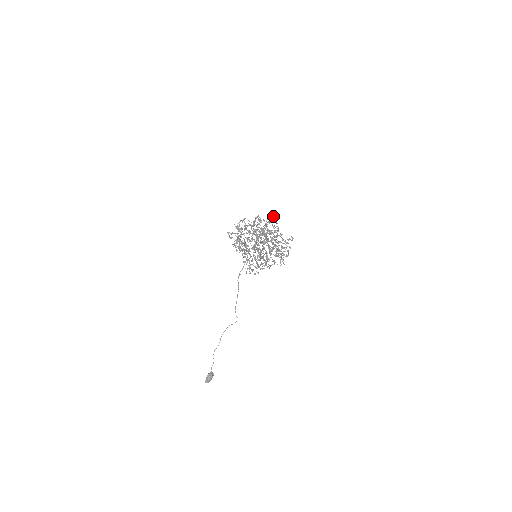
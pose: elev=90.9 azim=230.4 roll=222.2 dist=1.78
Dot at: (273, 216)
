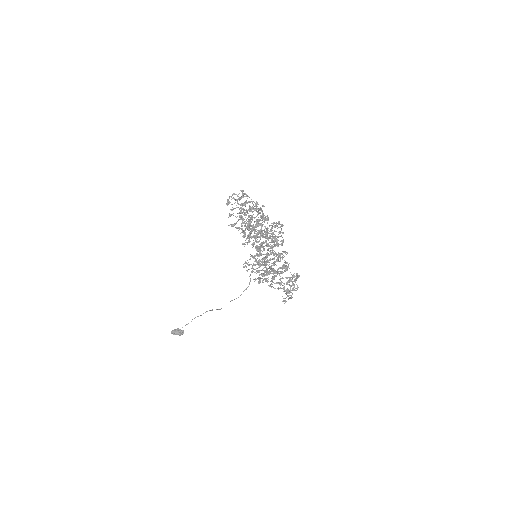
Dot at: (279, 222)
